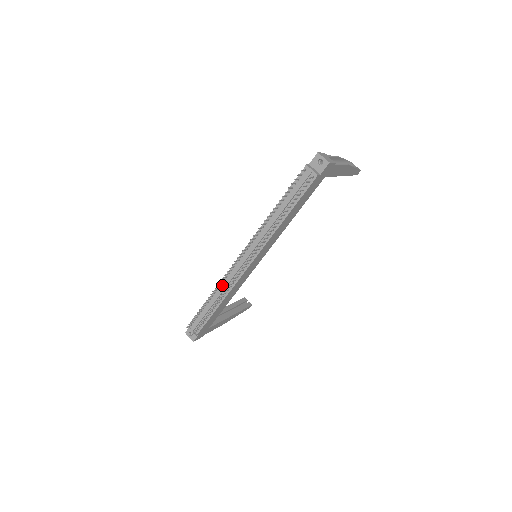
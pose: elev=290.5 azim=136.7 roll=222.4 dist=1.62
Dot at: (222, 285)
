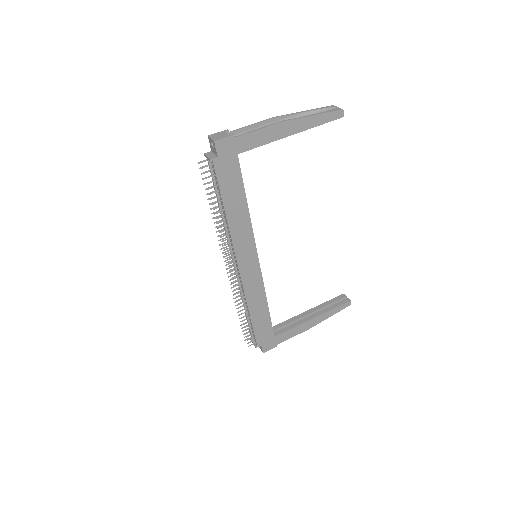
Dot at: occluded
